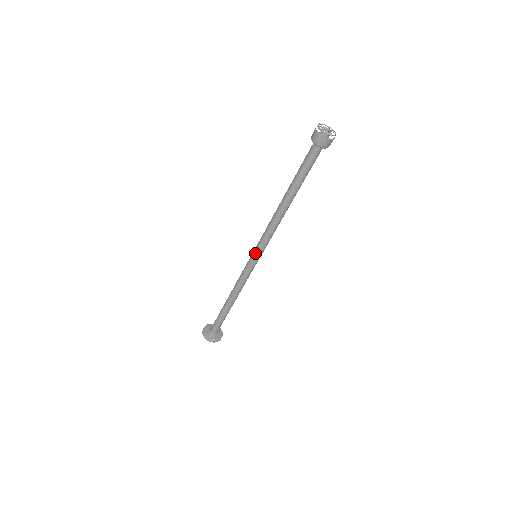
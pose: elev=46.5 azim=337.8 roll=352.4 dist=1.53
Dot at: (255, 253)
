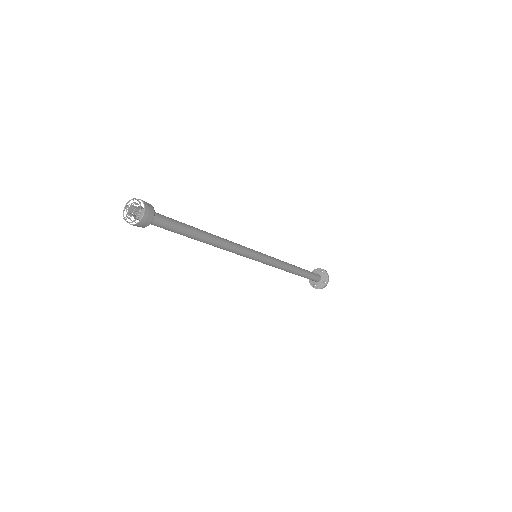
Dot at: occluded
